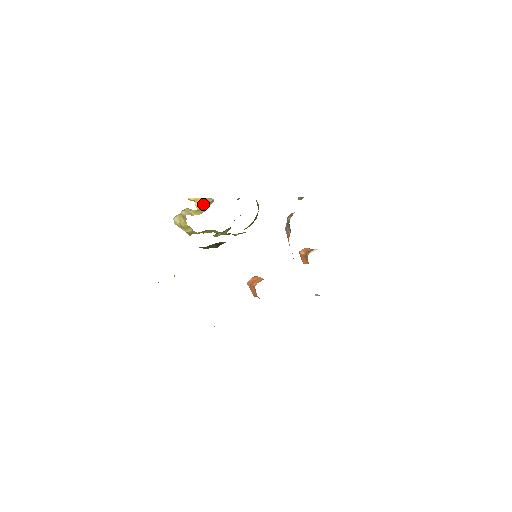
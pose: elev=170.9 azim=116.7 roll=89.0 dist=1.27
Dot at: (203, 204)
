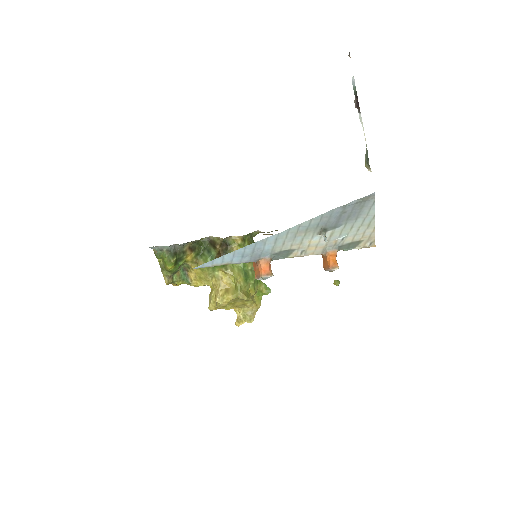
Dot at: occluded
